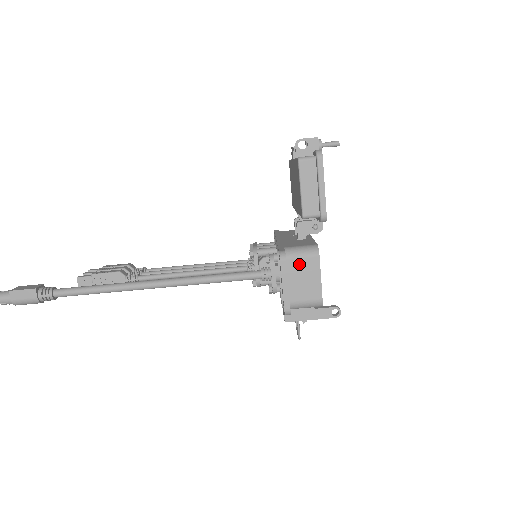
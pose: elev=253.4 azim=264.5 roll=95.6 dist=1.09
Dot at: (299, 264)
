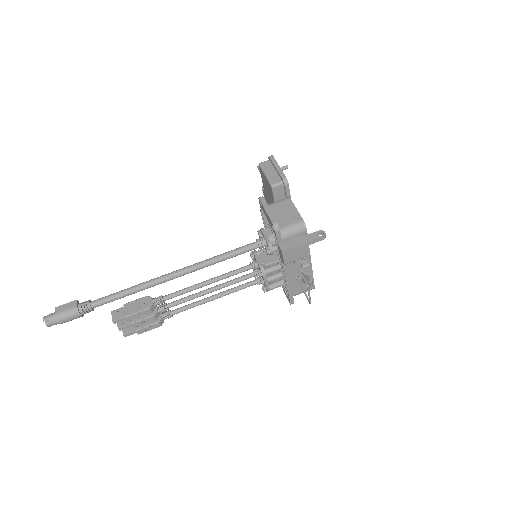
Dot at: (277, 206)
